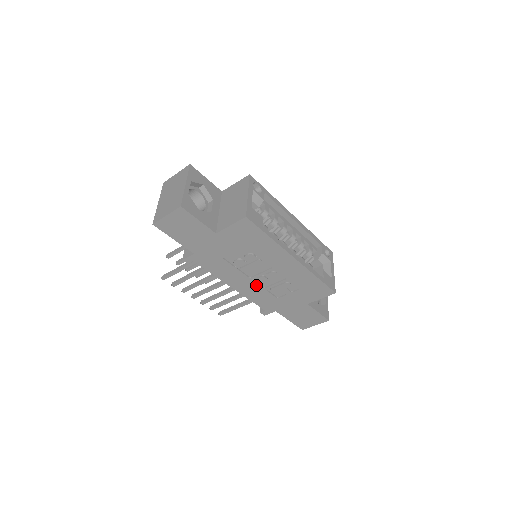
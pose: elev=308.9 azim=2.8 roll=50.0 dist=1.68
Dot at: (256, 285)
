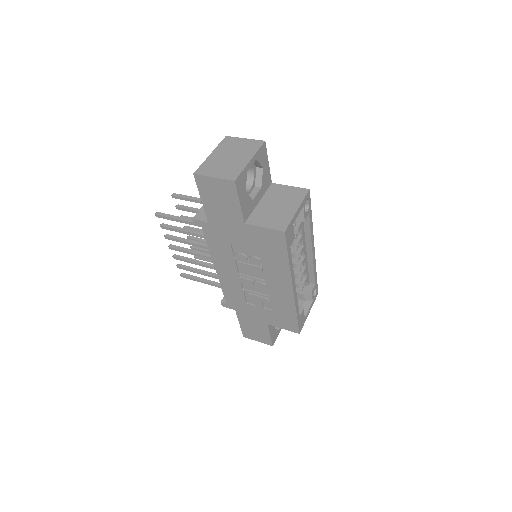
Dot at: (239, 282)
